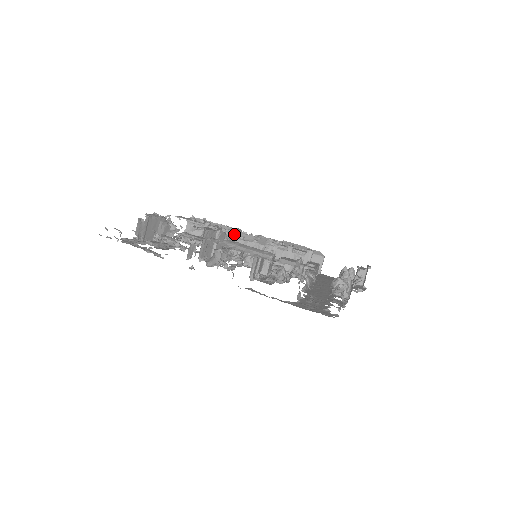
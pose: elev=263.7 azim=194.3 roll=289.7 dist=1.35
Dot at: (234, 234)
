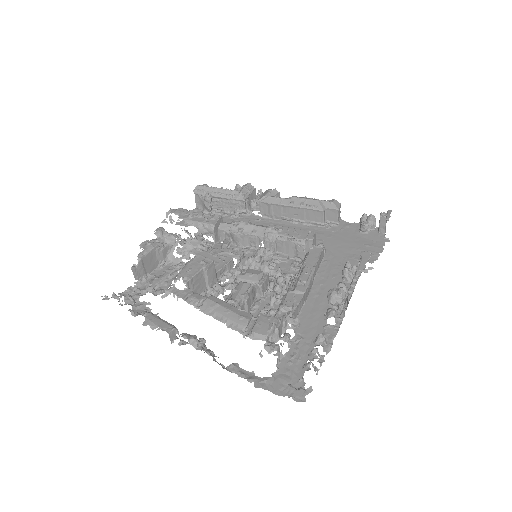
Dot at: (233, 227)
